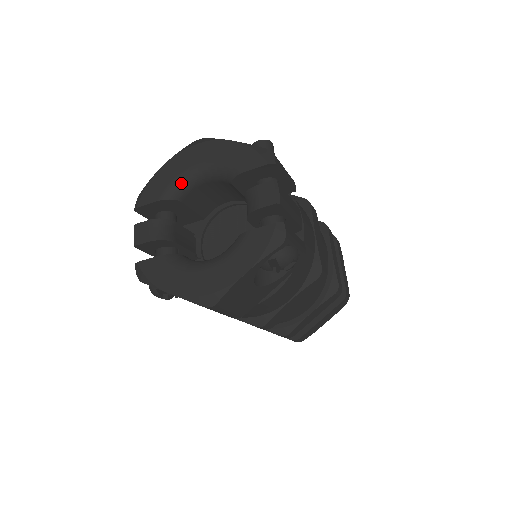
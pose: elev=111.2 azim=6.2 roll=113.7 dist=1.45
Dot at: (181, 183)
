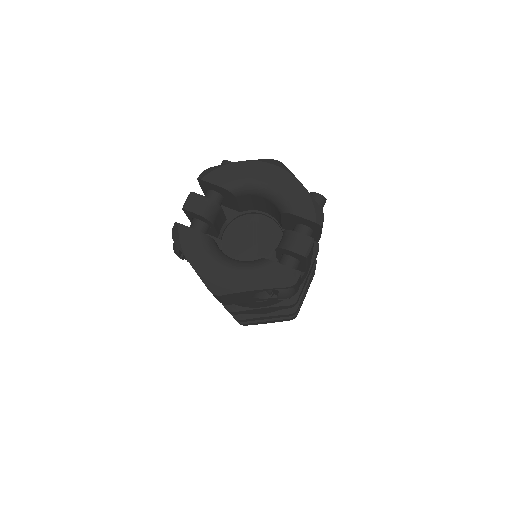
Dot at: (245, 186)
